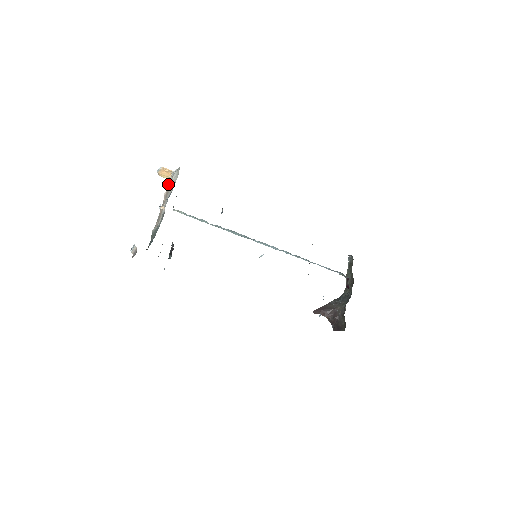
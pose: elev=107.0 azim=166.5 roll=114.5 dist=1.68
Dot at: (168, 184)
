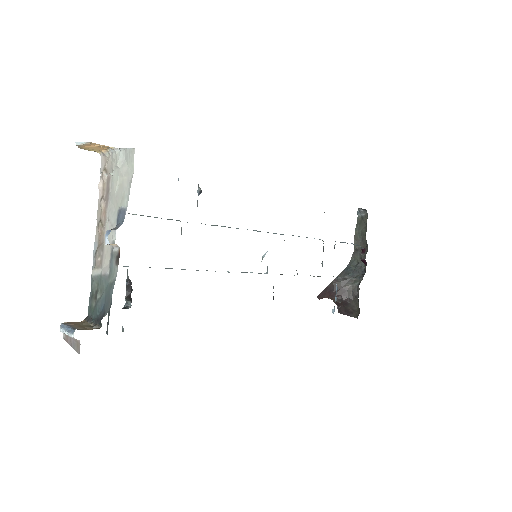
Dot at: (101, 164)
